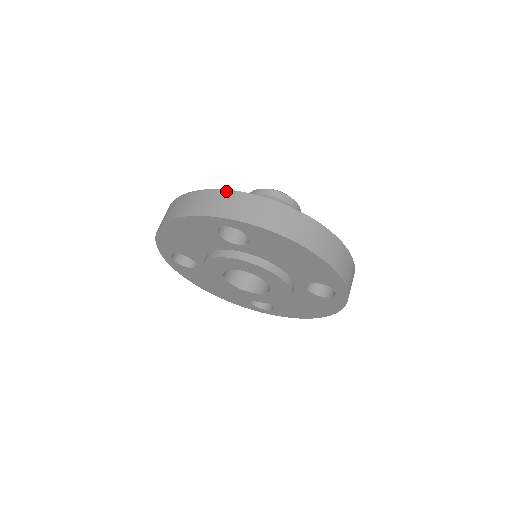
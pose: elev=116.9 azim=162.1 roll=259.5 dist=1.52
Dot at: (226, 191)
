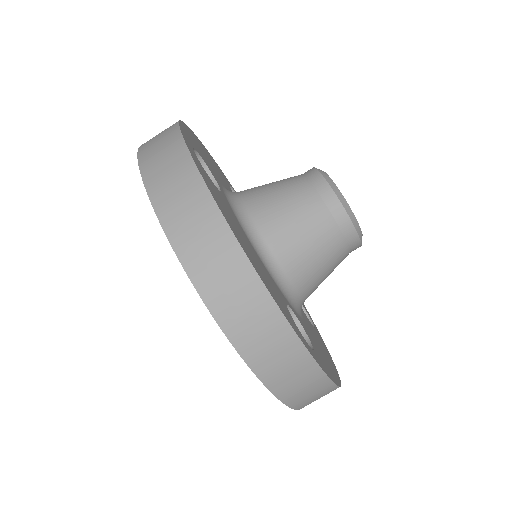
Dot at: (307, 355)
